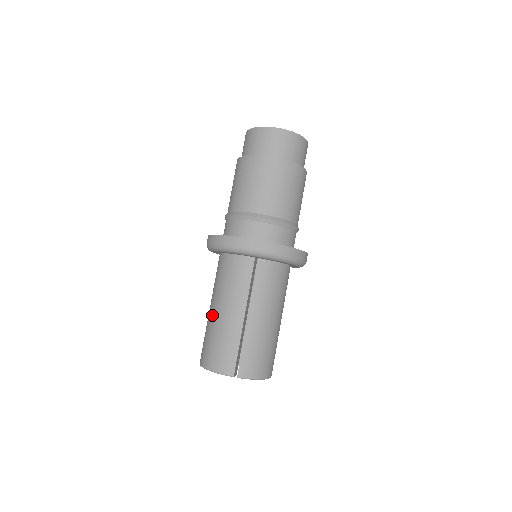
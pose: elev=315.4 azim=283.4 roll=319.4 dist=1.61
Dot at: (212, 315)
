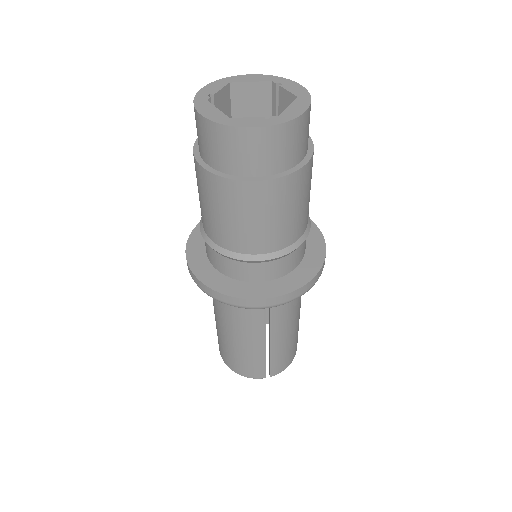
Dot at: (224, 335)
